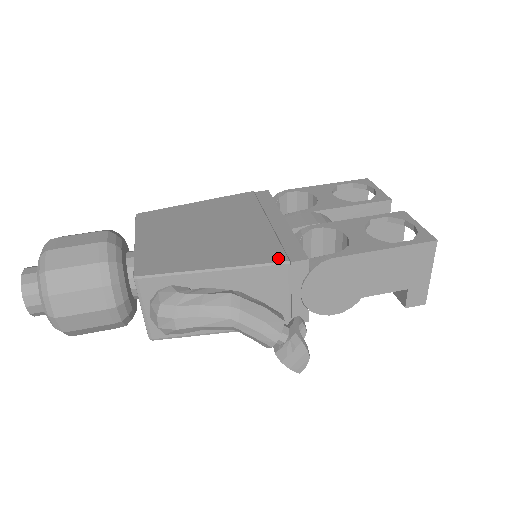
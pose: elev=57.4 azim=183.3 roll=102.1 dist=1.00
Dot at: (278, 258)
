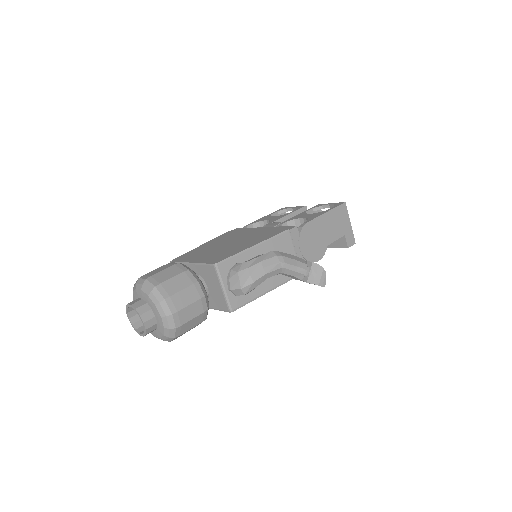
Dot at: (282, 231)
